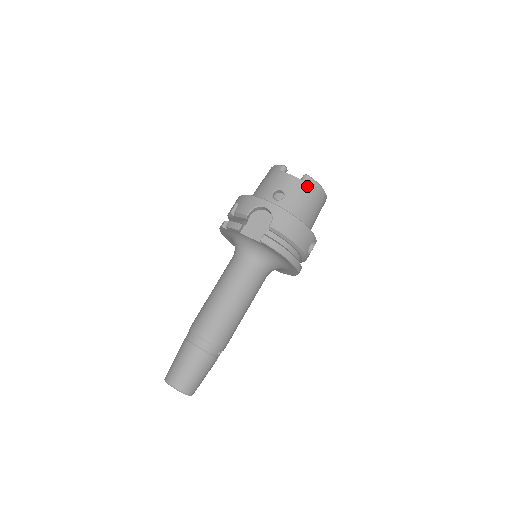
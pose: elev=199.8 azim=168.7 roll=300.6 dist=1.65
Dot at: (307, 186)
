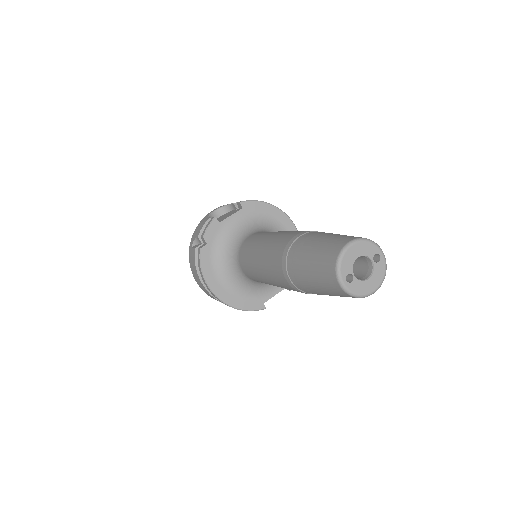
Dot at: occluded
